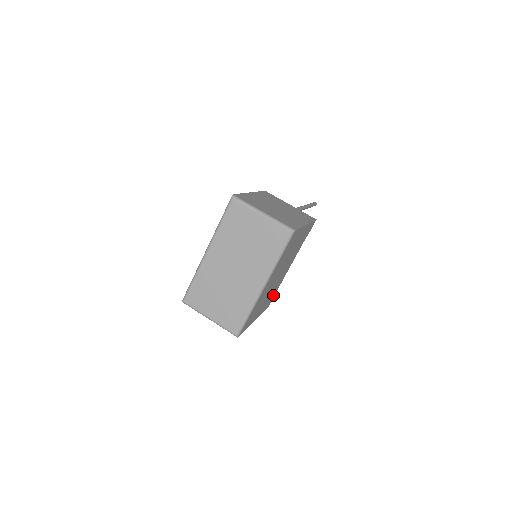
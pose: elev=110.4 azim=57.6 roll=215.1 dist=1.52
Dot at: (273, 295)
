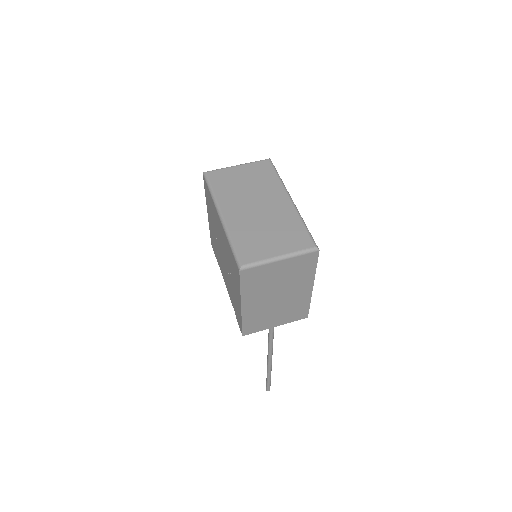
Dot at: occluded
